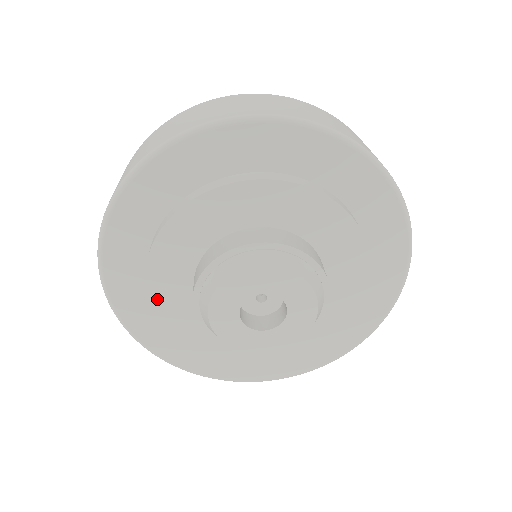
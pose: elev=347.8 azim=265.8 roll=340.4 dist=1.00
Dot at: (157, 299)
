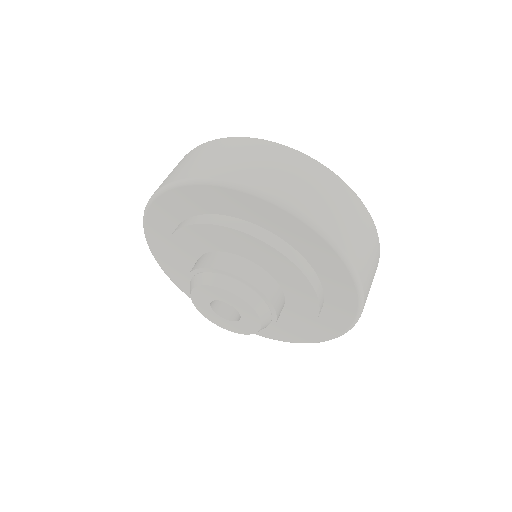
Dot at: (173, 262)
